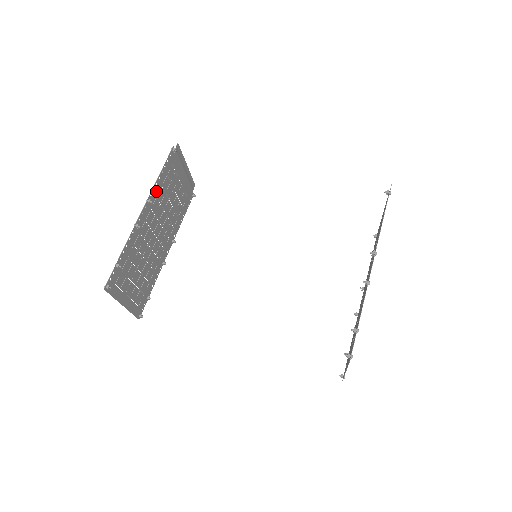
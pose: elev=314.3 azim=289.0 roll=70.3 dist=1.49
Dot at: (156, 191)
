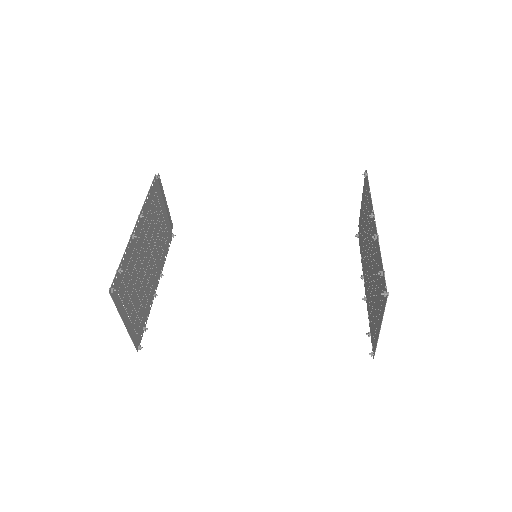
Dot at: (145, 210)
